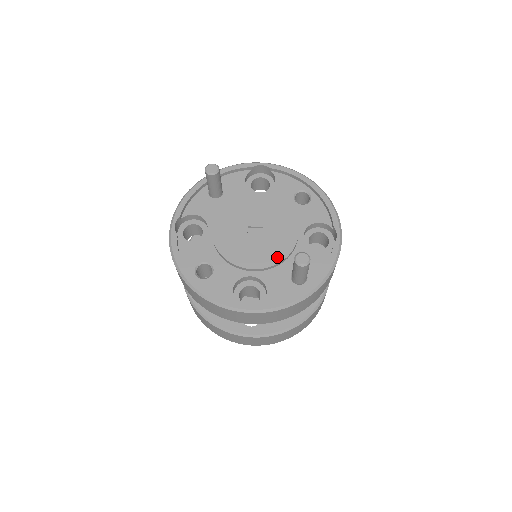
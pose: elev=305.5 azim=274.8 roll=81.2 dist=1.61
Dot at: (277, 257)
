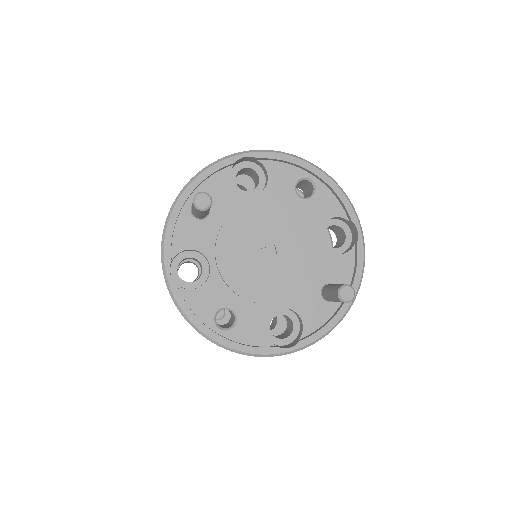
Dot at: (302, 279)
